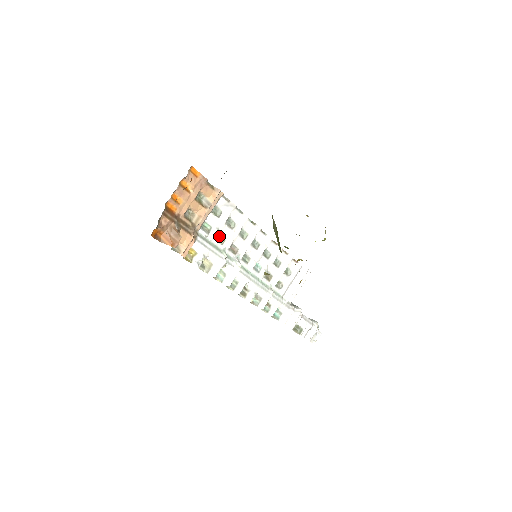
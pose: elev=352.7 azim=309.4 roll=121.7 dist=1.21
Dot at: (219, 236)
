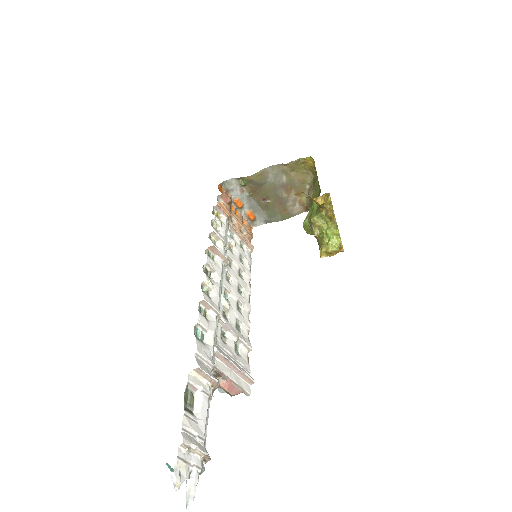
Dot at: (230, 249)
